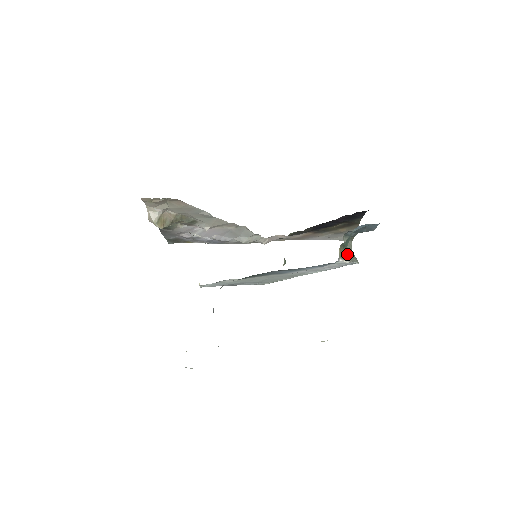
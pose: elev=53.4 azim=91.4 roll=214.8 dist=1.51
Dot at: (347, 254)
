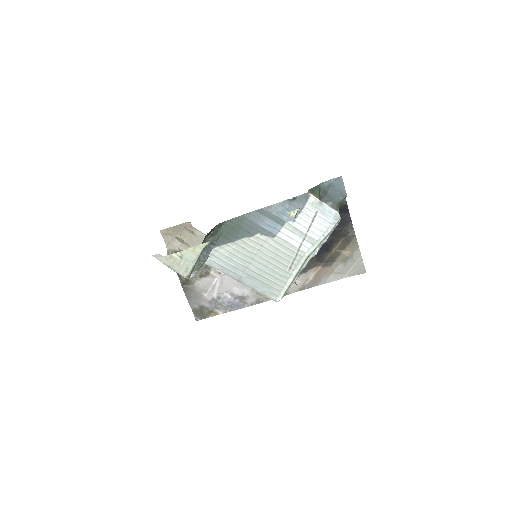
Dot at: occluded
